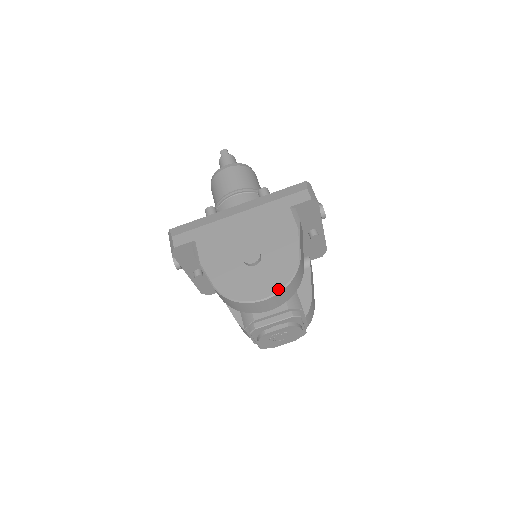
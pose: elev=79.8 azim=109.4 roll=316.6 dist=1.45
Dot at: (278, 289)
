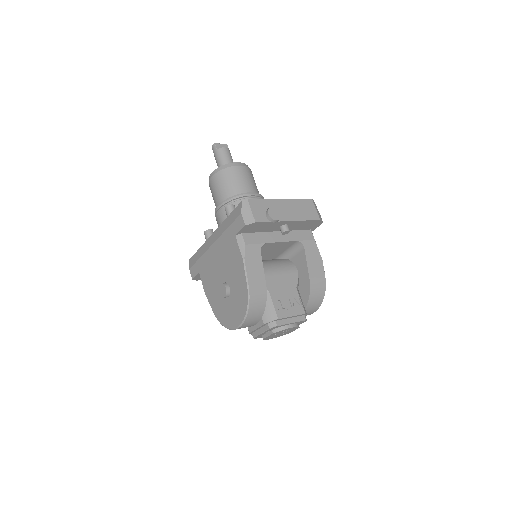
Dot at: (242, 320)
